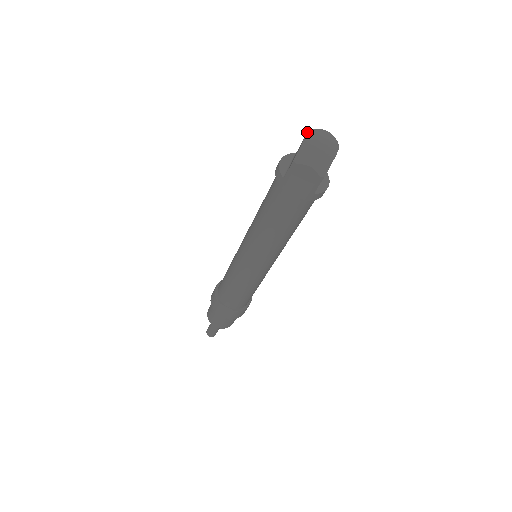
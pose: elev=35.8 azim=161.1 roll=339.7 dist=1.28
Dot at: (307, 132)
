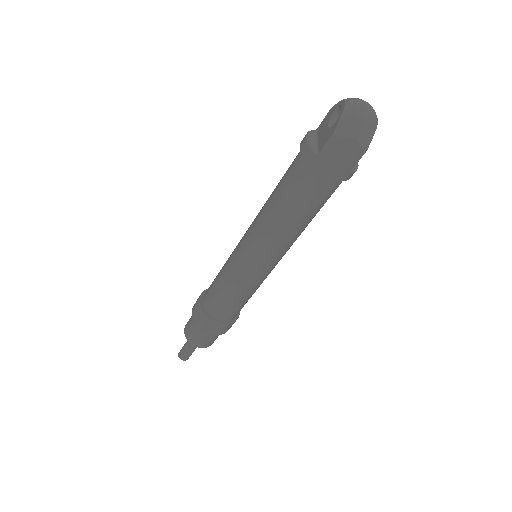
Dot at: (339, 102)
